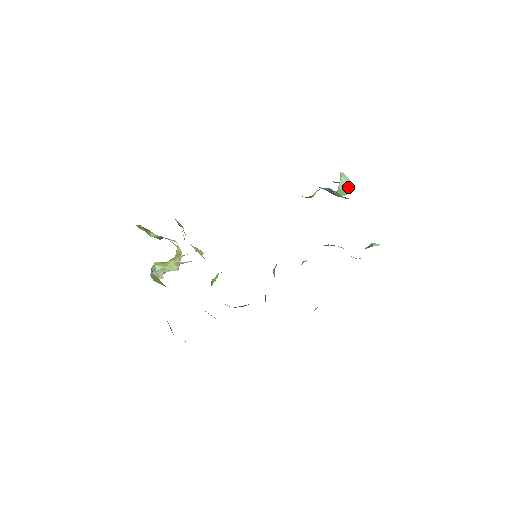
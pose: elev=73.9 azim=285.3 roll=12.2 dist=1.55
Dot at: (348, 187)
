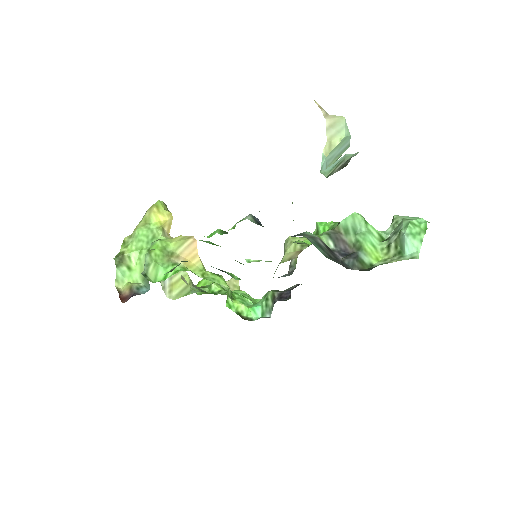
Dot at: (346, 143)
